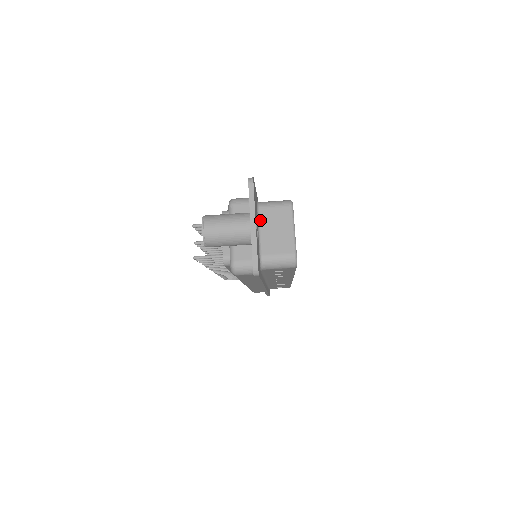
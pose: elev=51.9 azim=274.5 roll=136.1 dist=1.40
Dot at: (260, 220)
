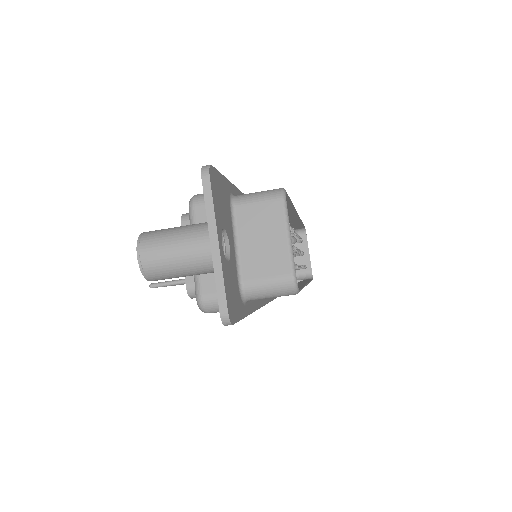
Dot at: (236, 225)
